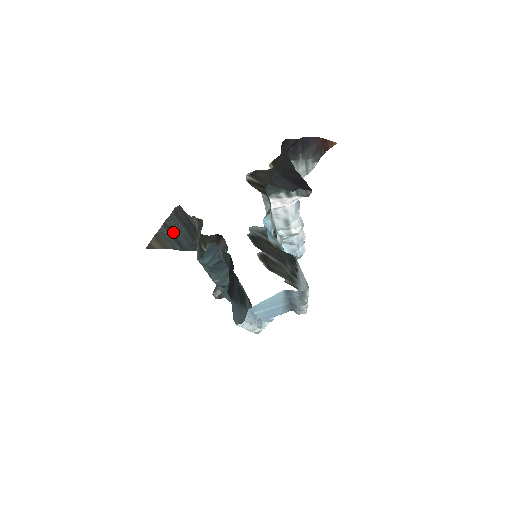
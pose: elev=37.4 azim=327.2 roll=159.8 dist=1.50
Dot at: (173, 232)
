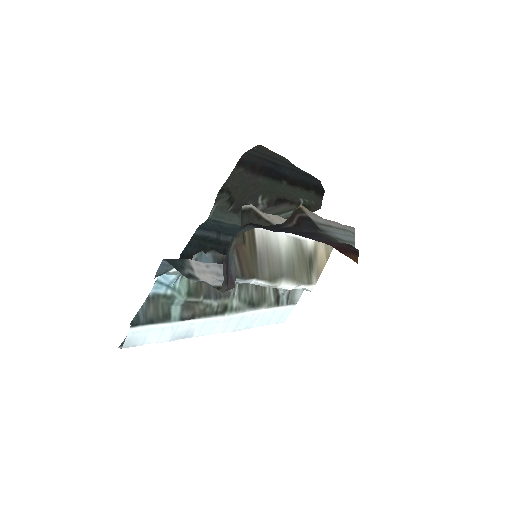
Dot at: (269, 156)
